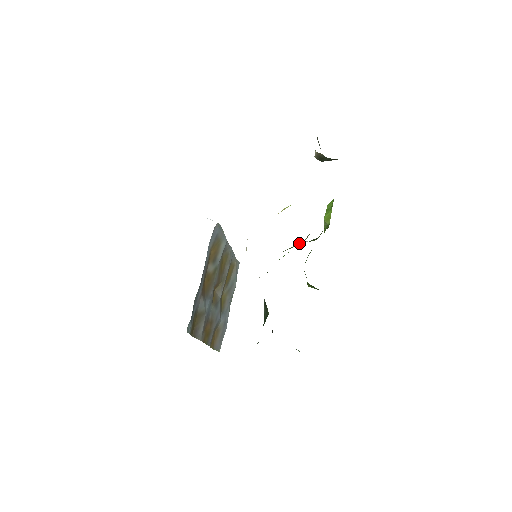
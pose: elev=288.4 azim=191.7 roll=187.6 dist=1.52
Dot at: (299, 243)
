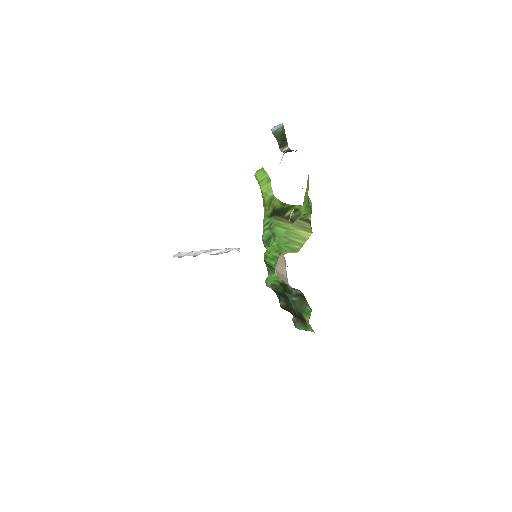
Dot at: (278, 228)
